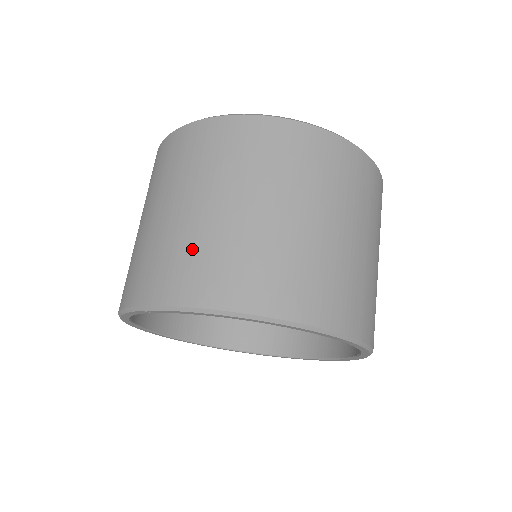
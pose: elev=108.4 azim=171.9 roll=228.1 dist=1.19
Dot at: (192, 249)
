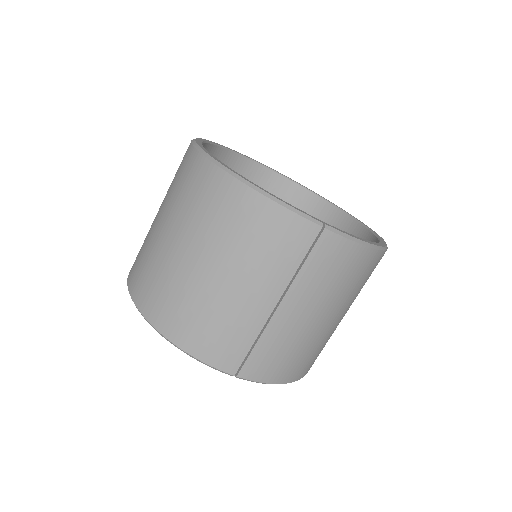
Dot at: (292, 349)
